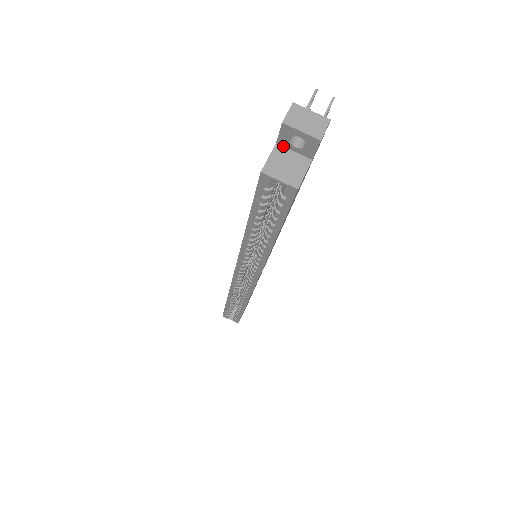
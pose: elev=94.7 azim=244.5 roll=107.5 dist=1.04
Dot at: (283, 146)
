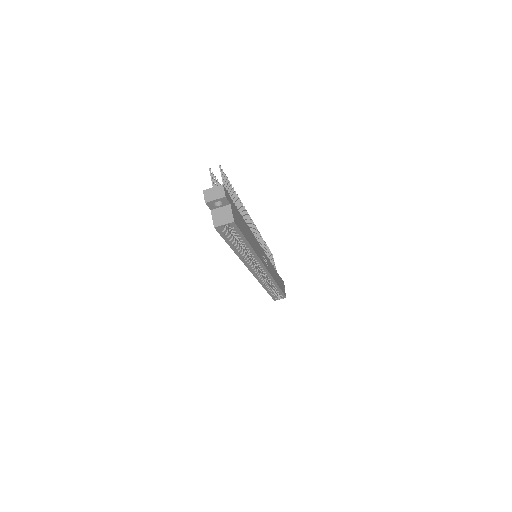
Dot at: (214, 209)
